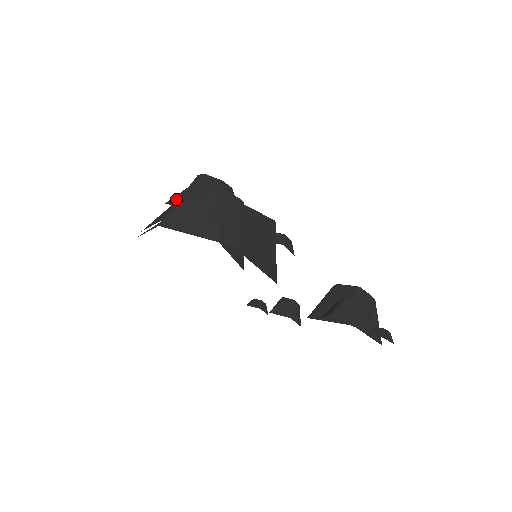
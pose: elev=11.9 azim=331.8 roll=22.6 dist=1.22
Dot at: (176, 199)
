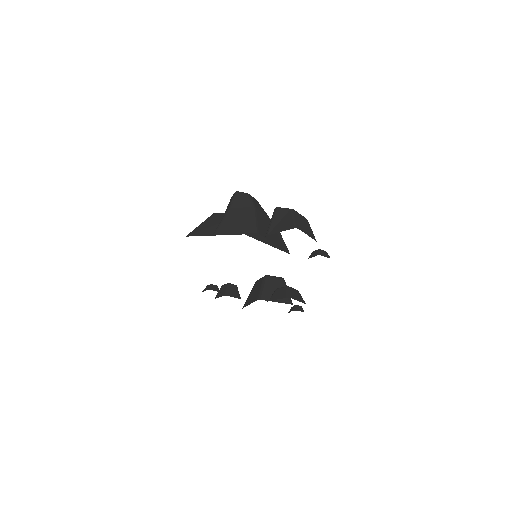
Dot at: (298, 225)
